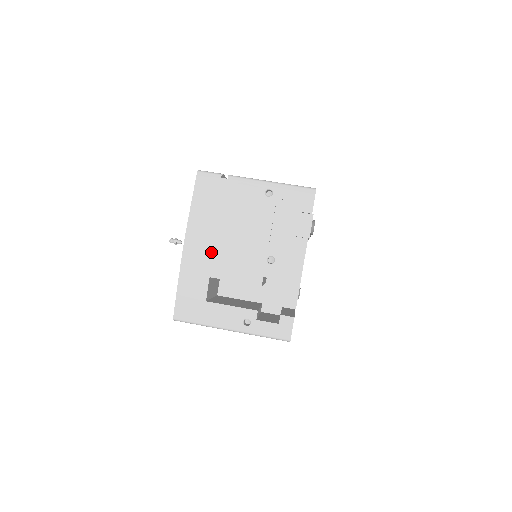
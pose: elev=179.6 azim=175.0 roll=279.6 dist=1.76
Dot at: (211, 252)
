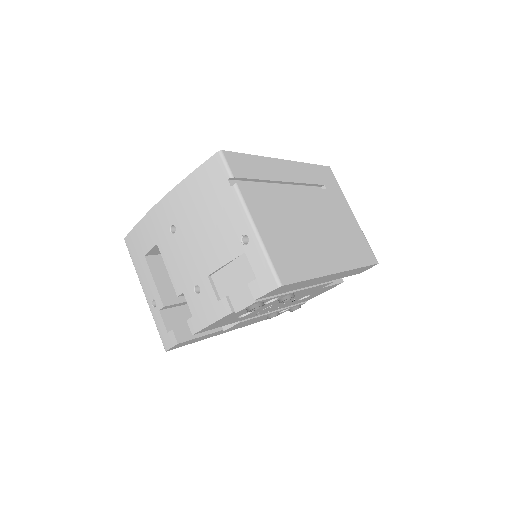
Dot at: (175, 227)
